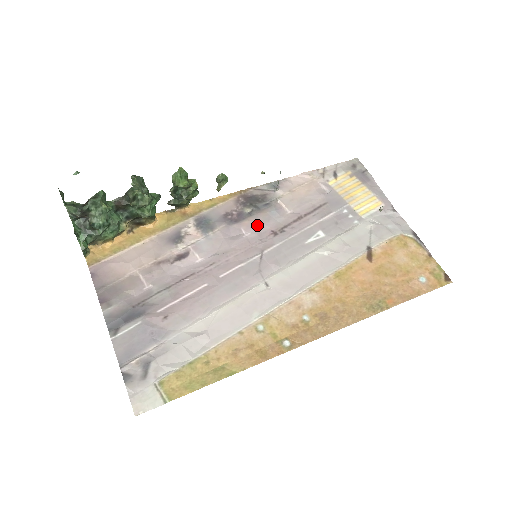
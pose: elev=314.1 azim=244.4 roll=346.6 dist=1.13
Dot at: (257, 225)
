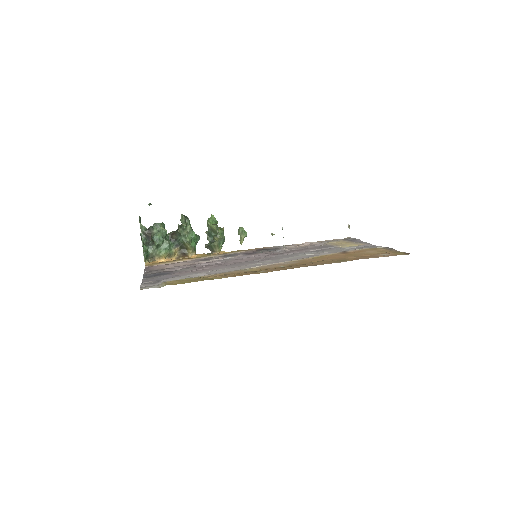
Dot at: (264, 254)
